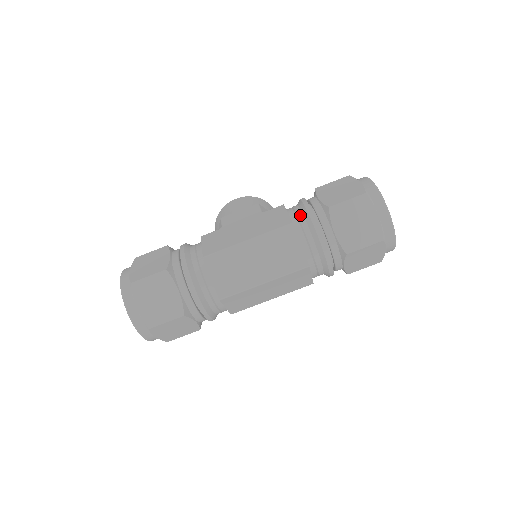
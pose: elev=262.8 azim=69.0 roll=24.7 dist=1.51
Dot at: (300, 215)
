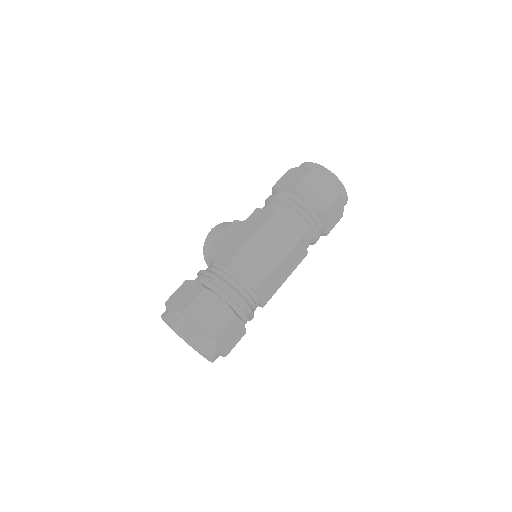
Dot at: (277, 205)
